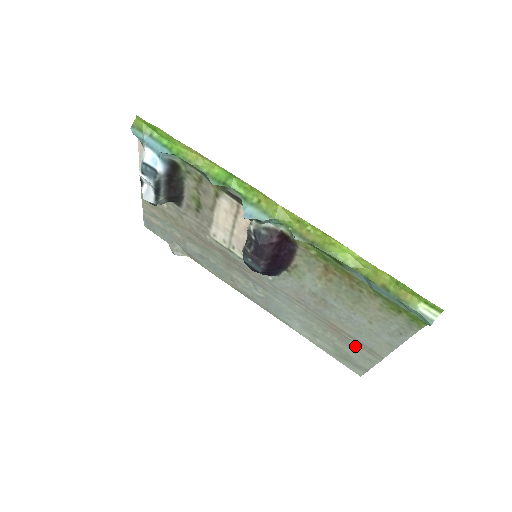
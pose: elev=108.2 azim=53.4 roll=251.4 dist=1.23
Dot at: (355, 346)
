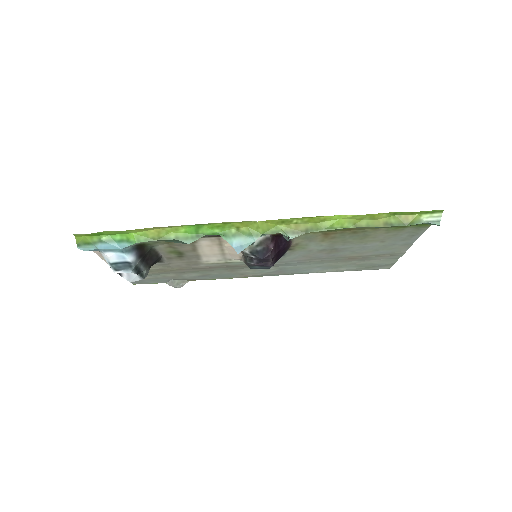
Dot at: (376, 258)
